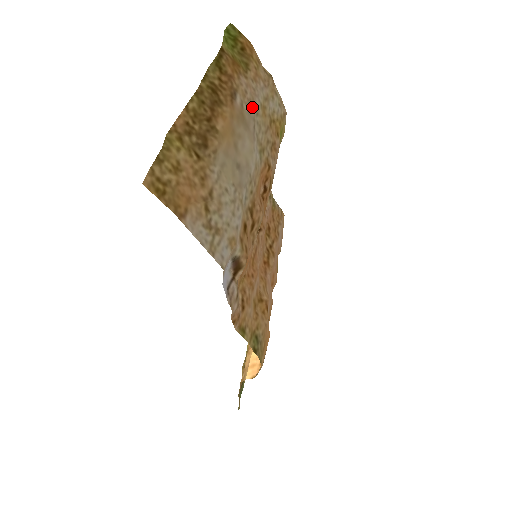
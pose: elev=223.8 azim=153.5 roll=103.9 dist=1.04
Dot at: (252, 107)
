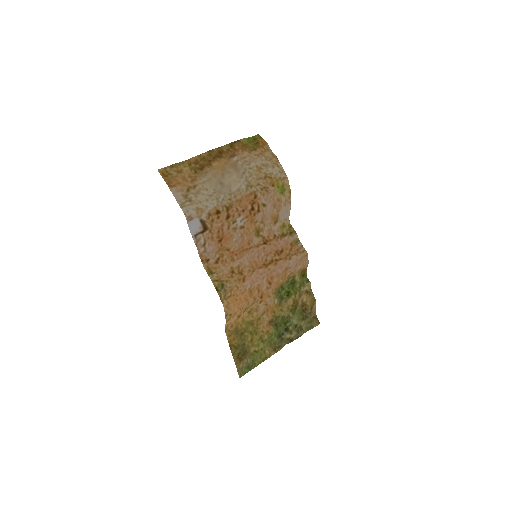
Dot at: (247, 164)
